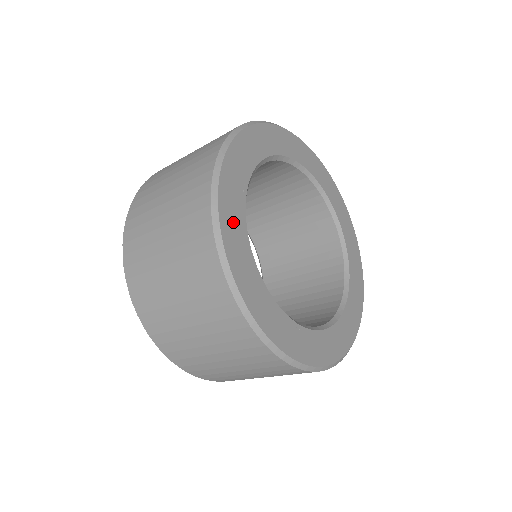
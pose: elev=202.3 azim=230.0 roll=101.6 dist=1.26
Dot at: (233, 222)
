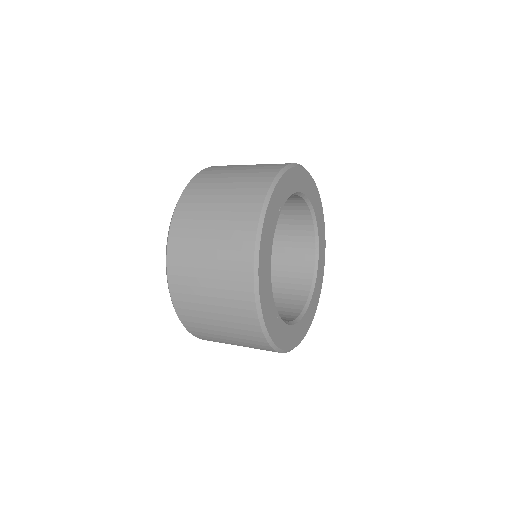
Dot at: (269, 229)
